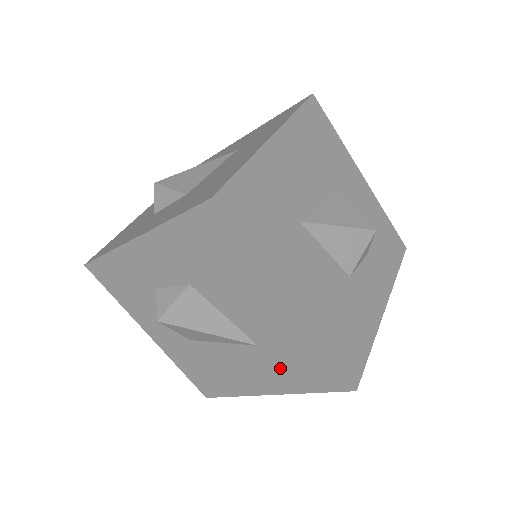
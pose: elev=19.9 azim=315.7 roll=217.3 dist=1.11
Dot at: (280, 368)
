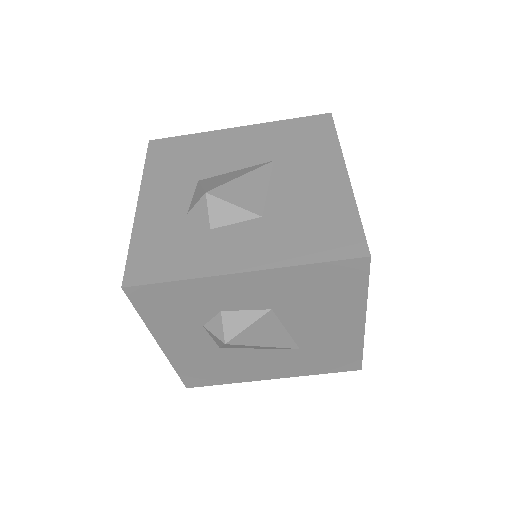
Dot at: (306, 362)
